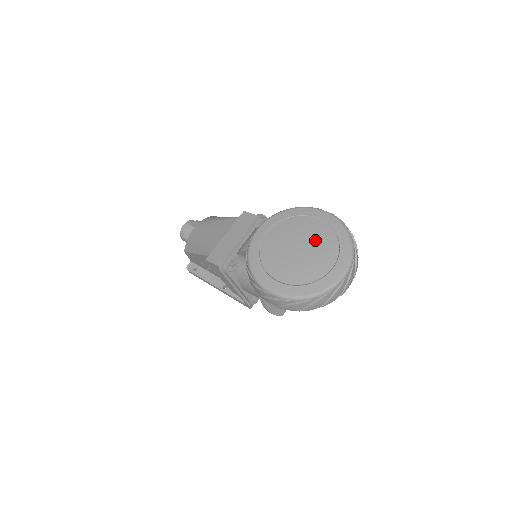
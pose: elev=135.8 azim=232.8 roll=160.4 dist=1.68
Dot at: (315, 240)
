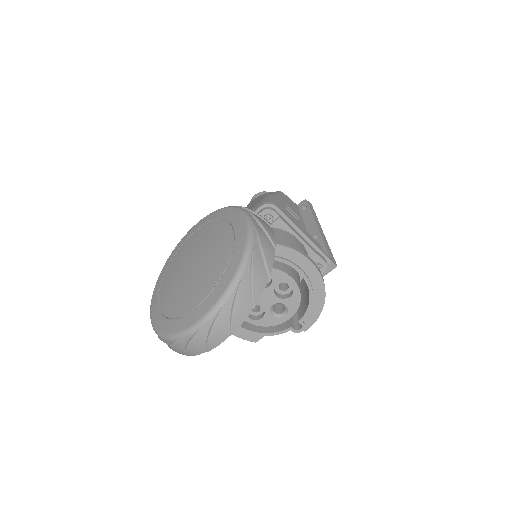
Dot at: (208, 261)
